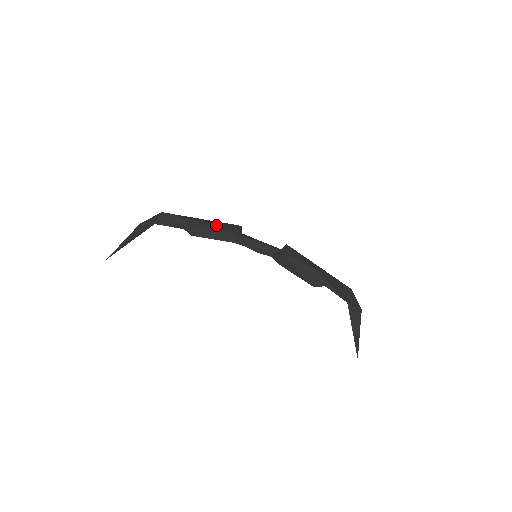
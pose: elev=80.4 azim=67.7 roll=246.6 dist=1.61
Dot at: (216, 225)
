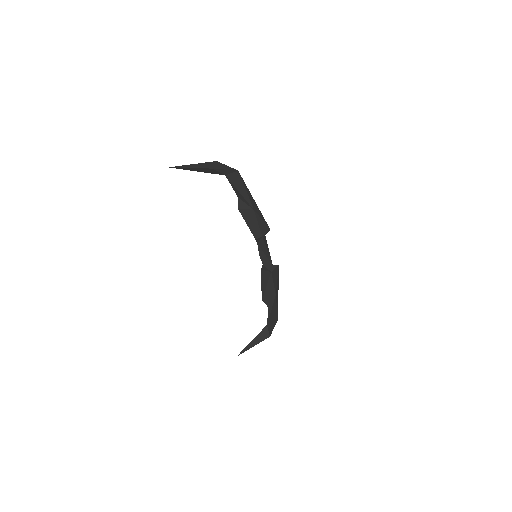
Dot at: (259, 216)
